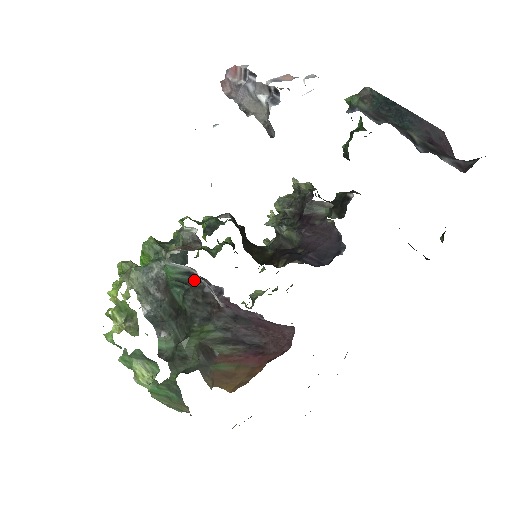
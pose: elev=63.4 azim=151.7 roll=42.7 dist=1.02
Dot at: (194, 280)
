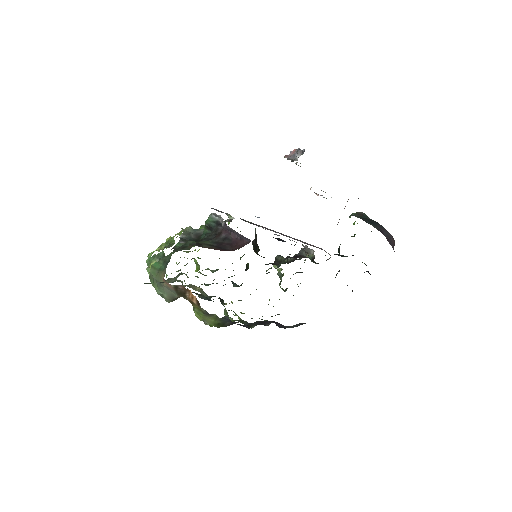
Dot at: (217, 226)
